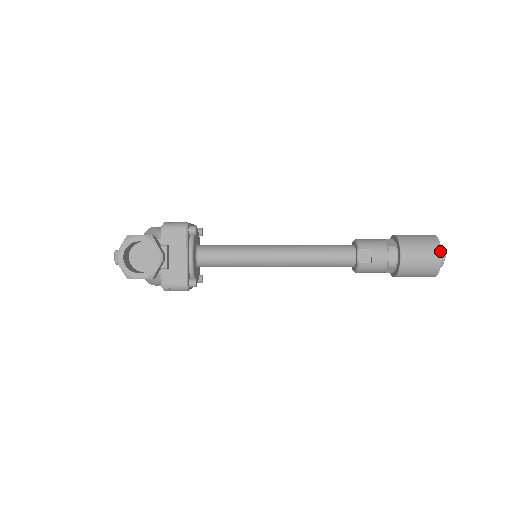
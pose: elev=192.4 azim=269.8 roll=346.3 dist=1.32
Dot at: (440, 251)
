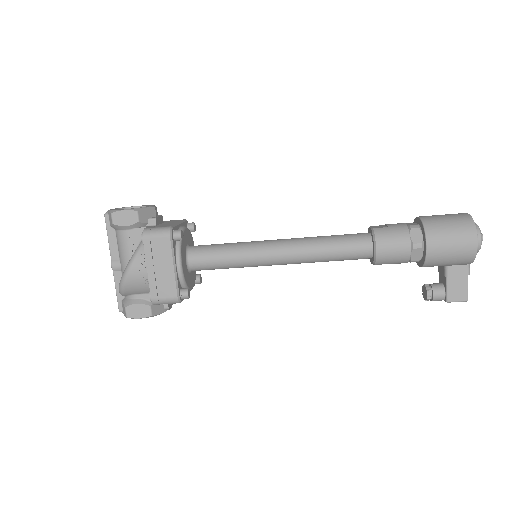
Dot at: (463, 213)
